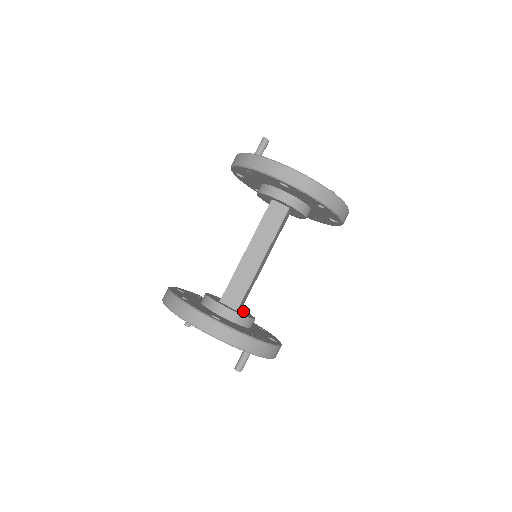
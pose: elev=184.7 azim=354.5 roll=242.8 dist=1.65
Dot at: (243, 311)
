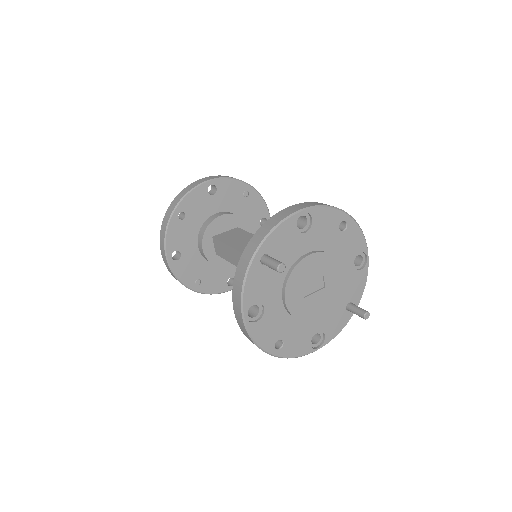
Dot at: occluded
